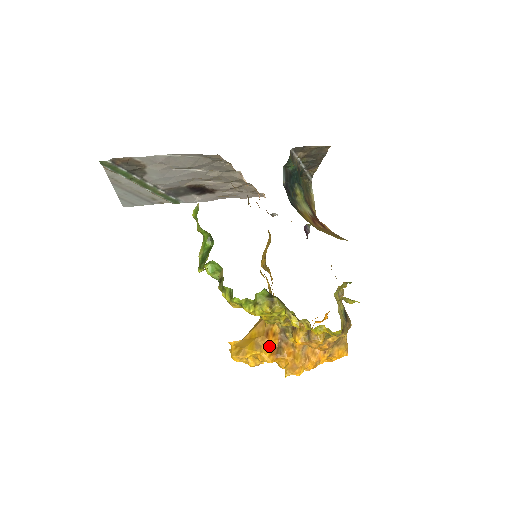
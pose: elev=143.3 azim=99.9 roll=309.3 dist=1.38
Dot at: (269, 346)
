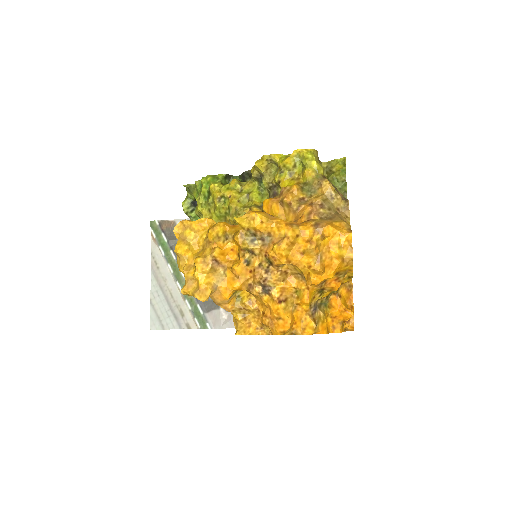
Dot at: occluded
